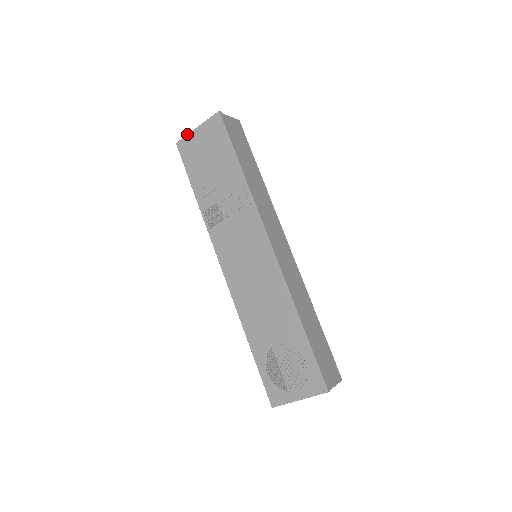
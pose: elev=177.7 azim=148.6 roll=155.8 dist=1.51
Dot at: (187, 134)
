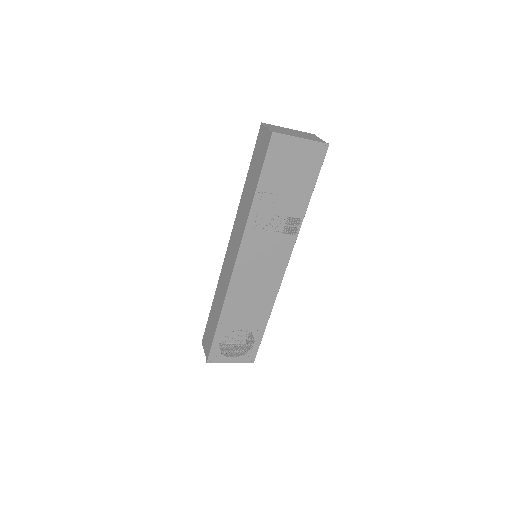
Dot at: (290, 135)
